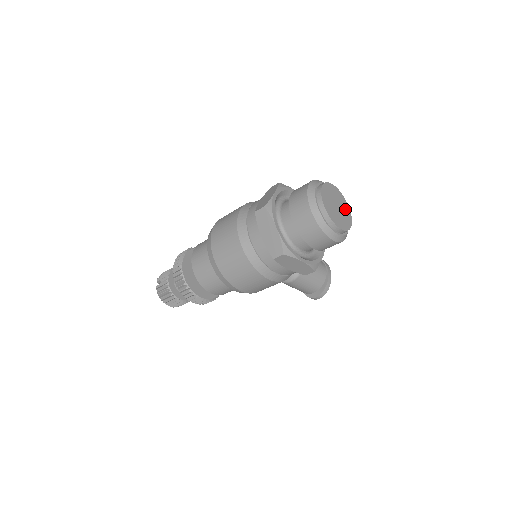
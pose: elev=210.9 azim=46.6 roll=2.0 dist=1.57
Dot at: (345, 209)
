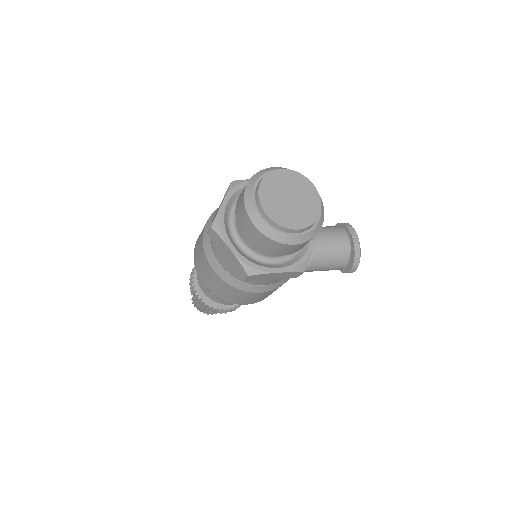
Dot at: (307, 193)
